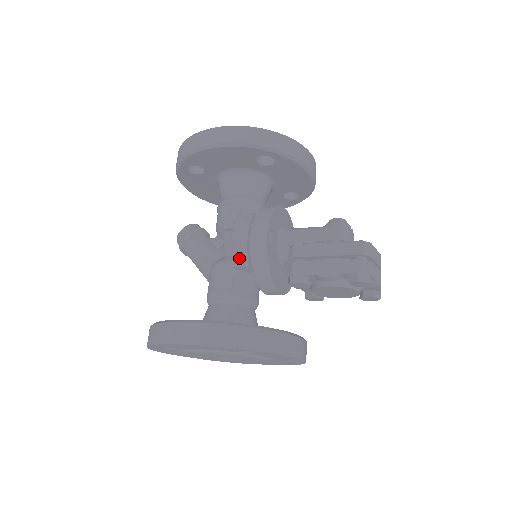
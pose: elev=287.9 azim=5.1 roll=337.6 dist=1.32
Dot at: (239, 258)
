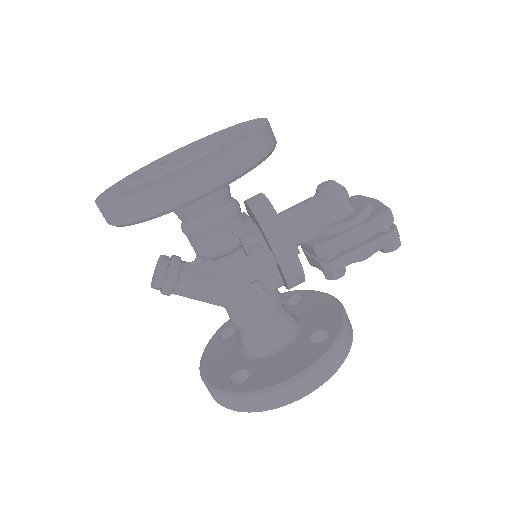
Dot at: (274, 286)
